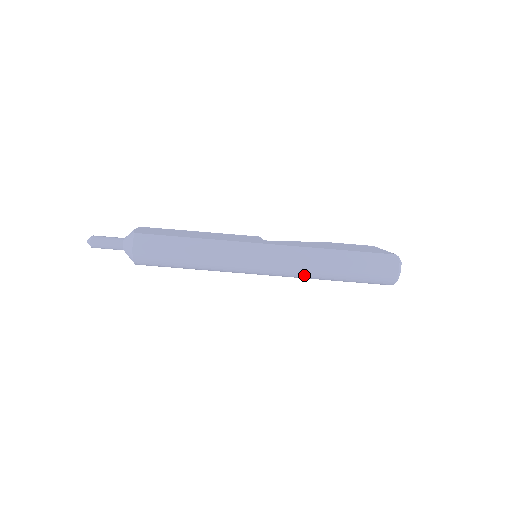
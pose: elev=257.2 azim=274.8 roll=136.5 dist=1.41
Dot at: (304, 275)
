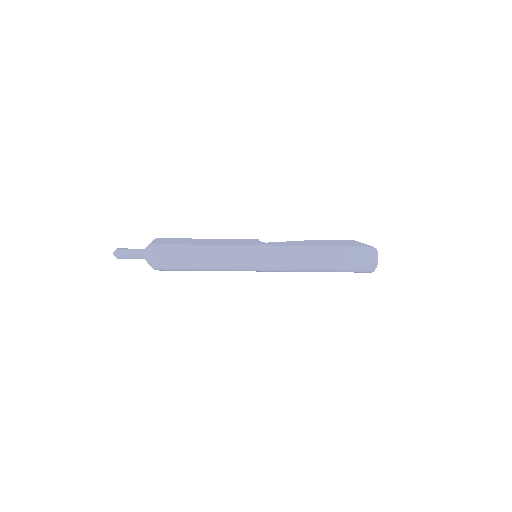
Dot at: (297, 269)
